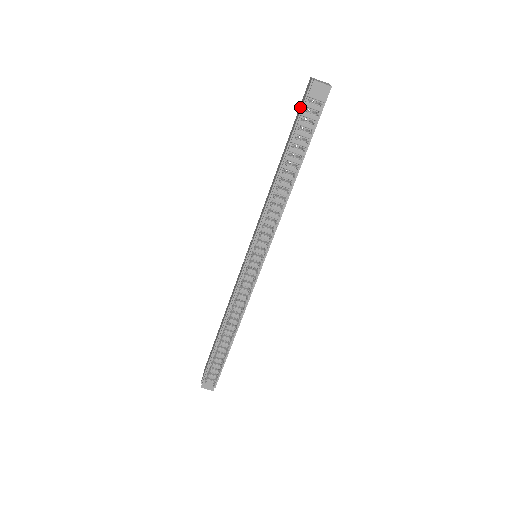
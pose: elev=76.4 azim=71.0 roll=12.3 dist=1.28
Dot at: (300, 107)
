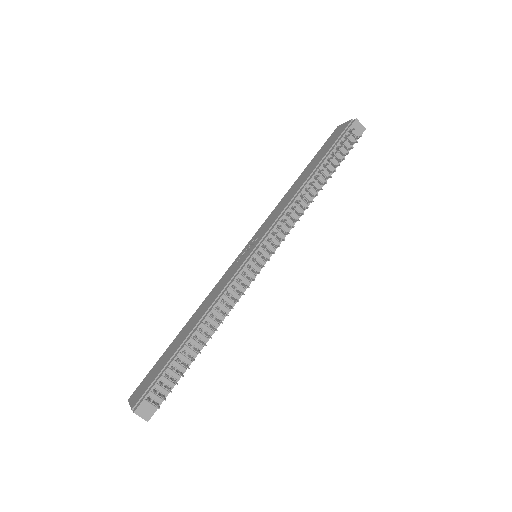
Dot at: (331, 139)
